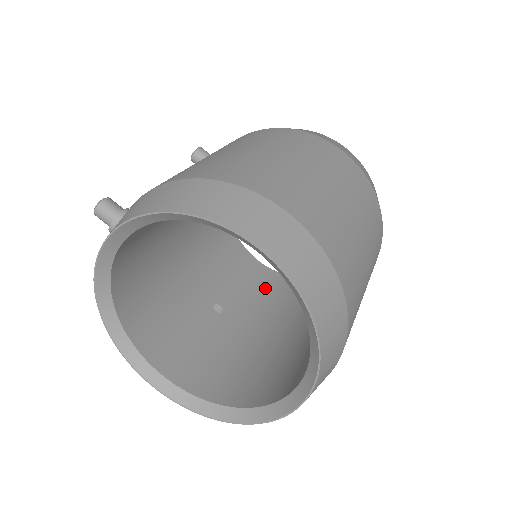
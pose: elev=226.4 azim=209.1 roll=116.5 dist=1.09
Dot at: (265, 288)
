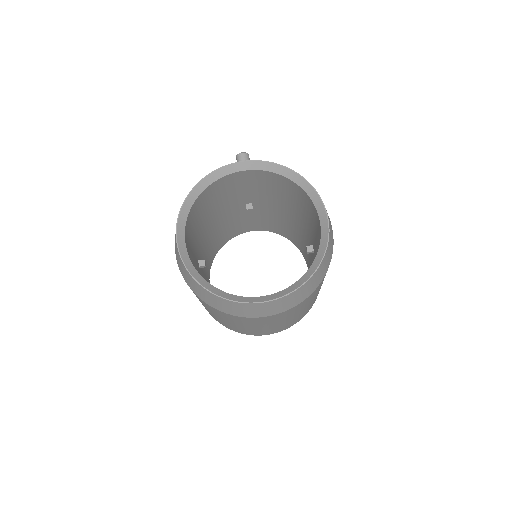
Dot at: occluded
